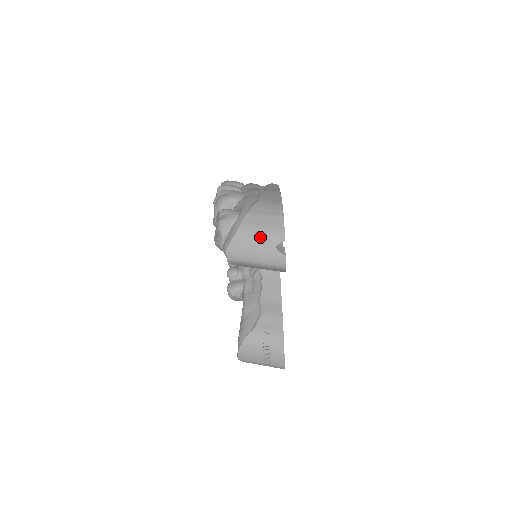
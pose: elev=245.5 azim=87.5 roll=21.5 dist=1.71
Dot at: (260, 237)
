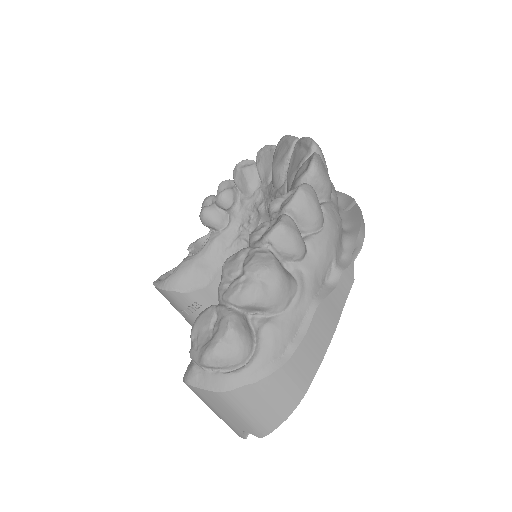
Dot at: (238, 416)
